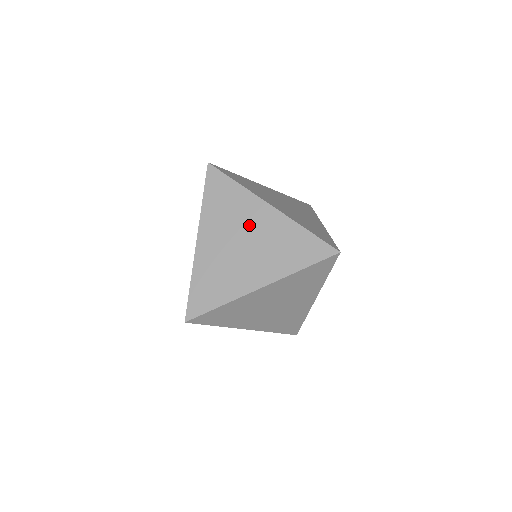
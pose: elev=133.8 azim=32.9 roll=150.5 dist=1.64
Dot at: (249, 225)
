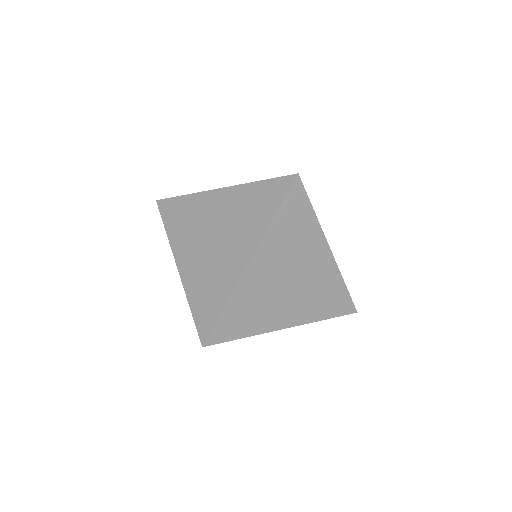
Dot at: (305, 264)
